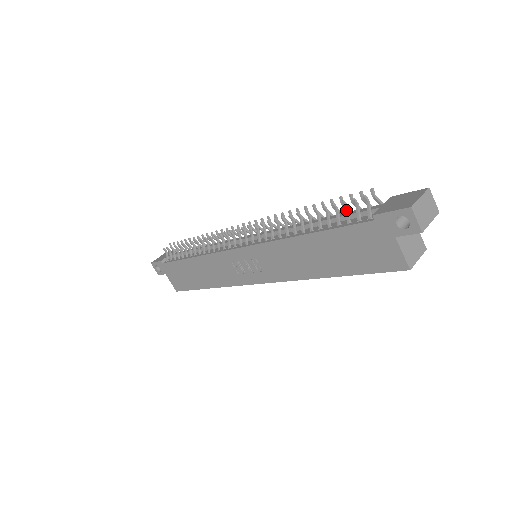
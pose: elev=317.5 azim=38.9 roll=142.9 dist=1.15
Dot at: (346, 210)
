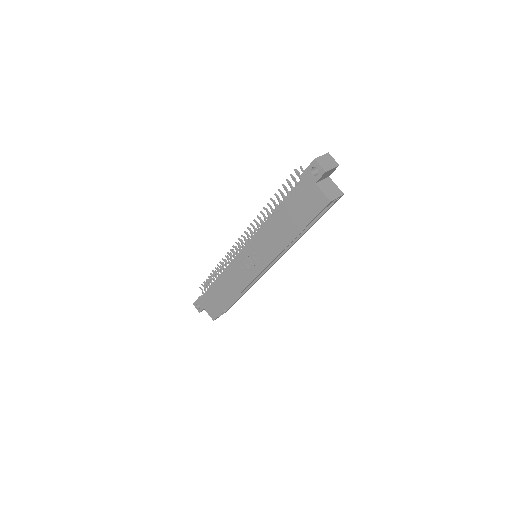
Dot at: (290, 184)
